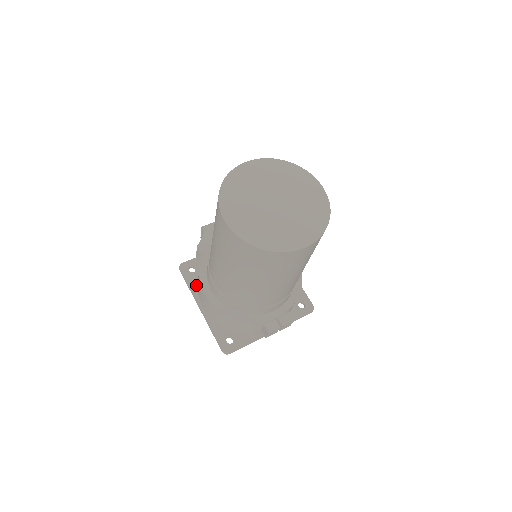
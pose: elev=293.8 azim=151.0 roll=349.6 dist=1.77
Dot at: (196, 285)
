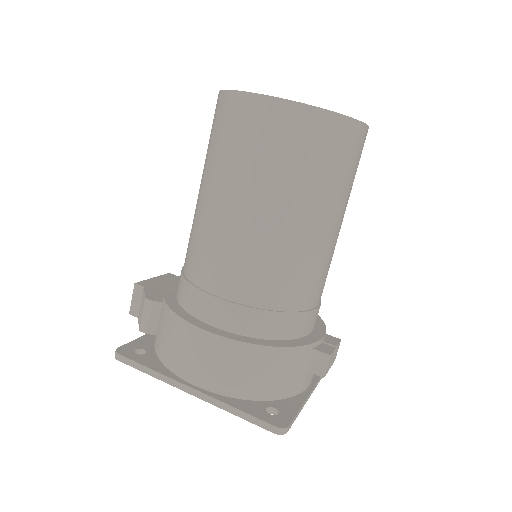
Dot at: (161, 365)
